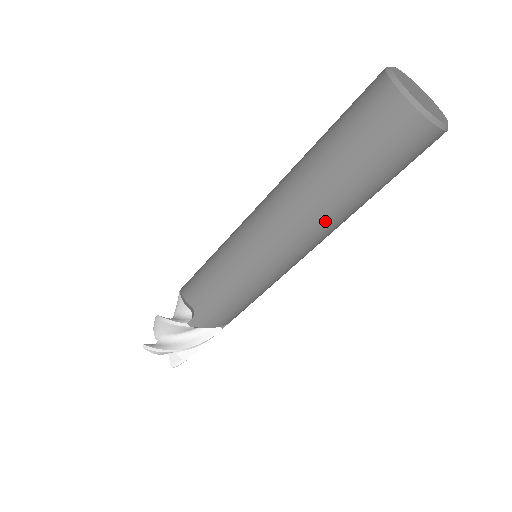
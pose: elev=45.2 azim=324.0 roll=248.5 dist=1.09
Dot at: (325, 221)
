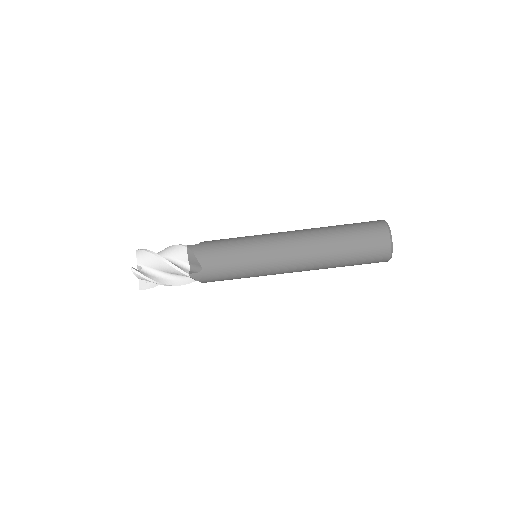
Dot at: (318, 268)
